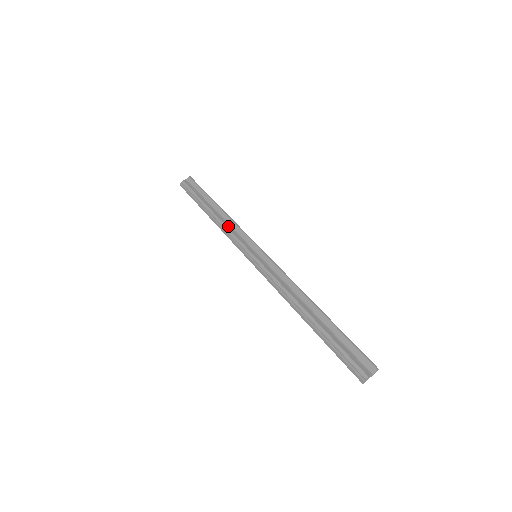
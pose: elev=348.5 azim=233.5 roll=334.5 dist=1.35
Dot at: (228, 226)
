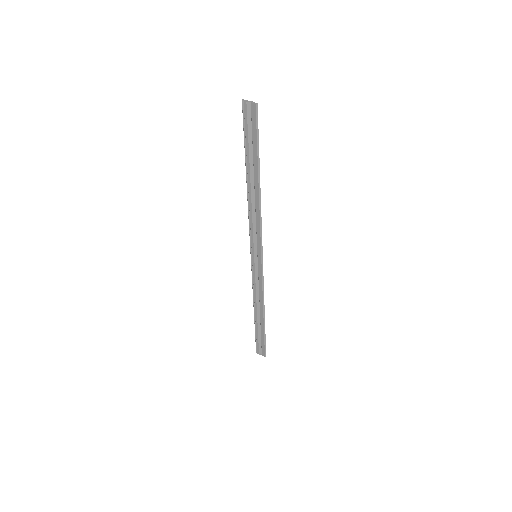
Dot at: (254, 212)
